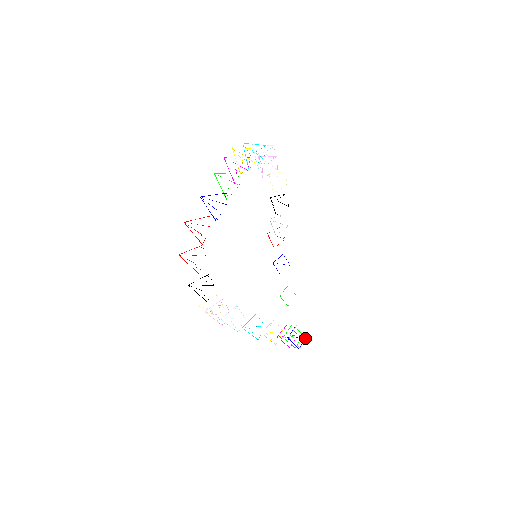
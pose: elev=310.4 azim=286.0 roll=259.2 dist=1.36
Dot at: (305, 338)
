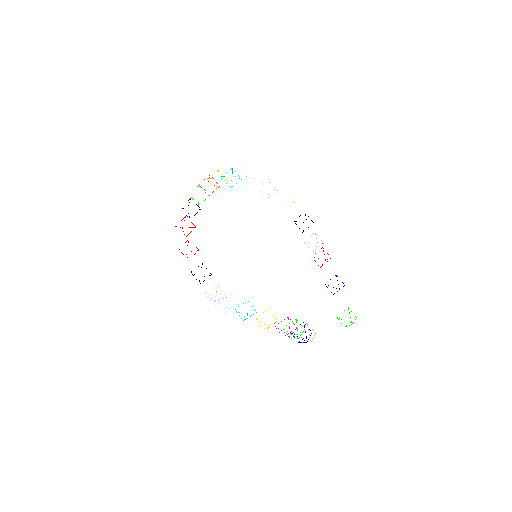
Dot at: occluded
